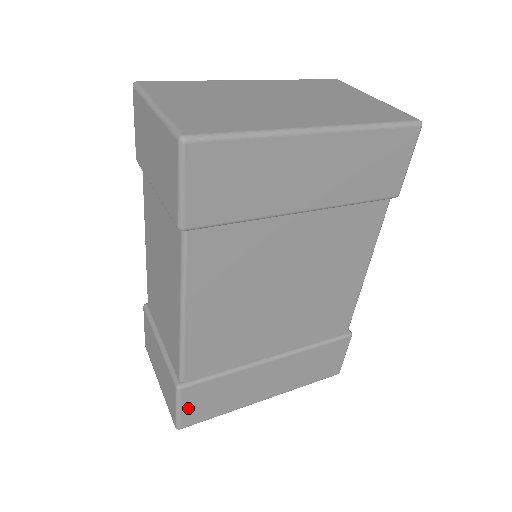
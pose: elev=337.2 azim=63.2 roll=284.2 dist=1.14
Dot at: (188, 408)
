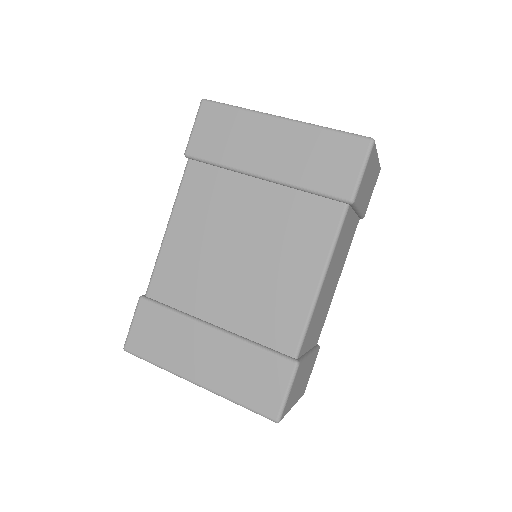
Dot at: (138, 327)
